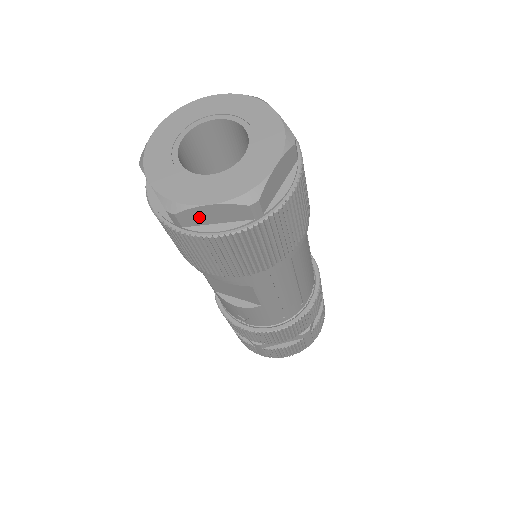
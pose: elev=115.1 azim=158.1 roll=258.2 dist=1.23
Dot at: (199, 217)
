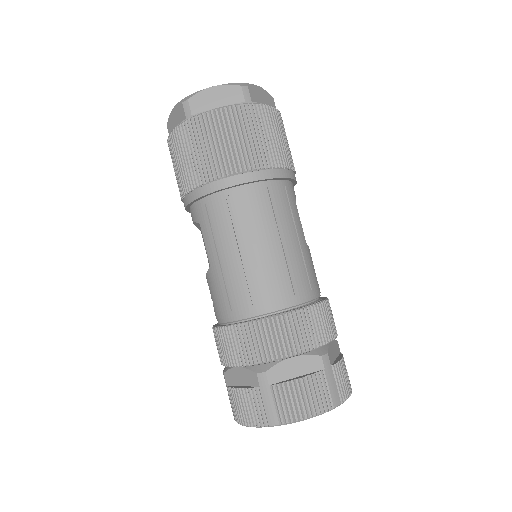
Dot at: (173, 125)
